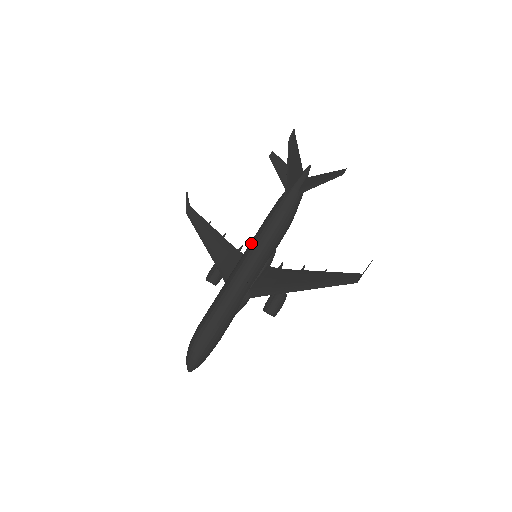
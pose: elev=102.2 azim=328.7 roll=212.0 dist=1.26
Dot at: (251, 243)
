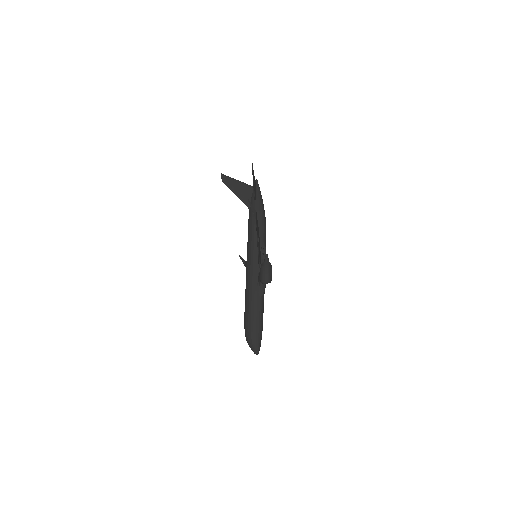
Dot at: occluded
